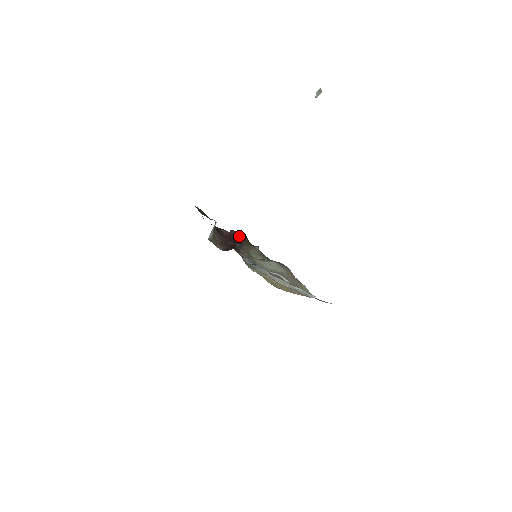
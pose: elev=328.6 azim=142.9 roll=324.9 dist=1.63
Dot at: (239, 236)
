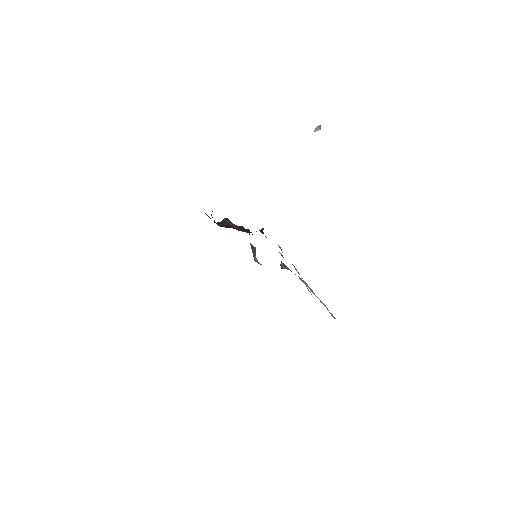
Dot at: (239, 226)
